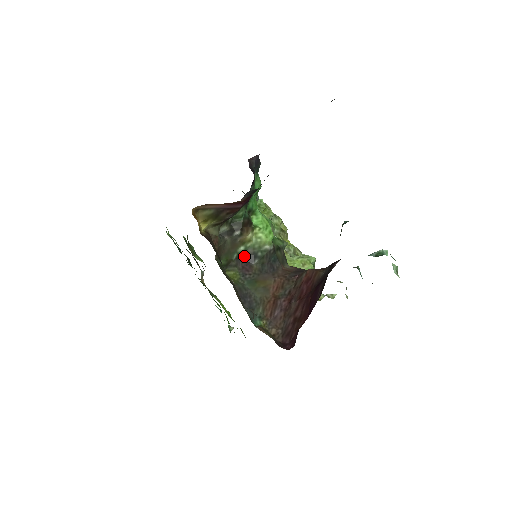
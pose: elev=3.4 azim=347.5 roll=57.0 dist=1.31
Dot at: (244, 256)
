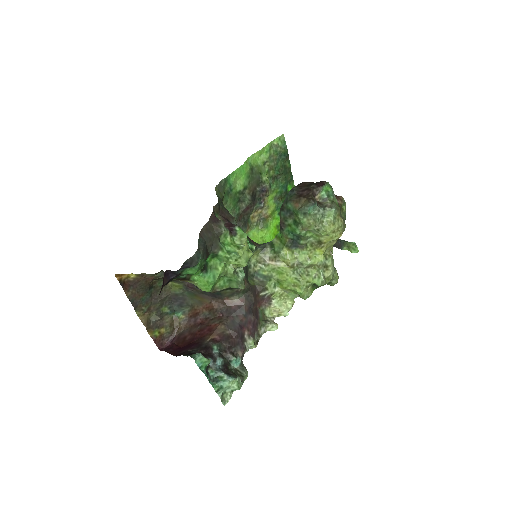
Dot at: occluded
